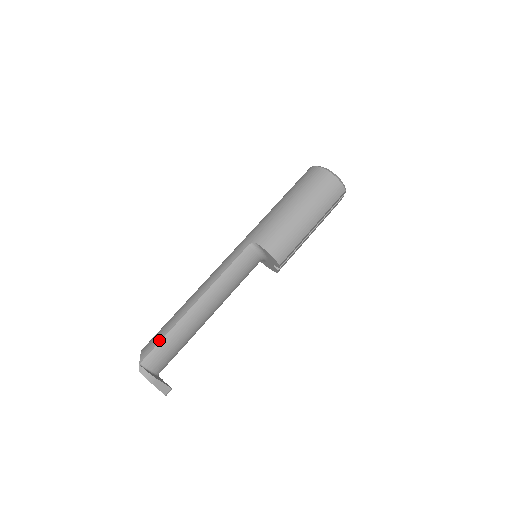
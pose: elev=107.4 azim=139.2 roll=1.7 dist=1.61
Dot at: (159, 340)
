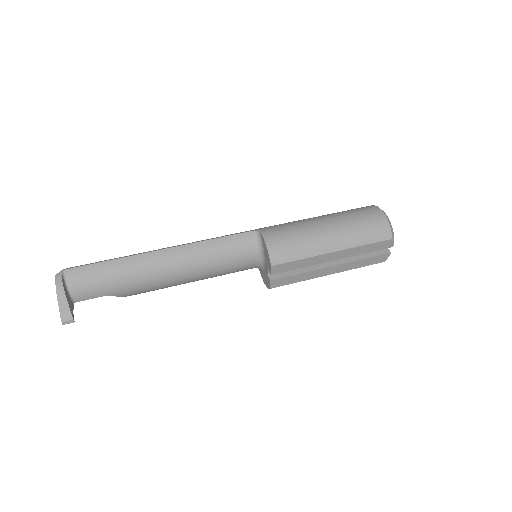
Dot at: (99, 261)
